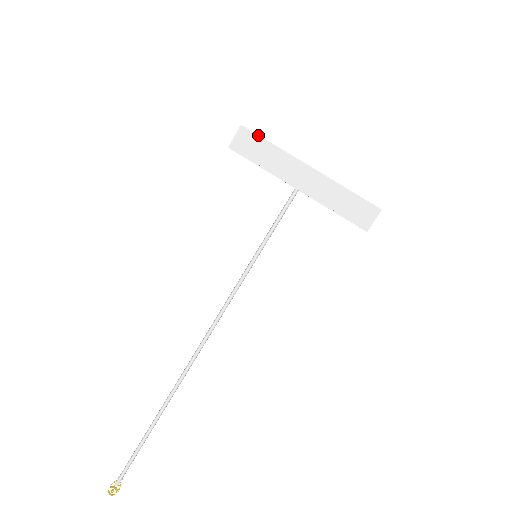
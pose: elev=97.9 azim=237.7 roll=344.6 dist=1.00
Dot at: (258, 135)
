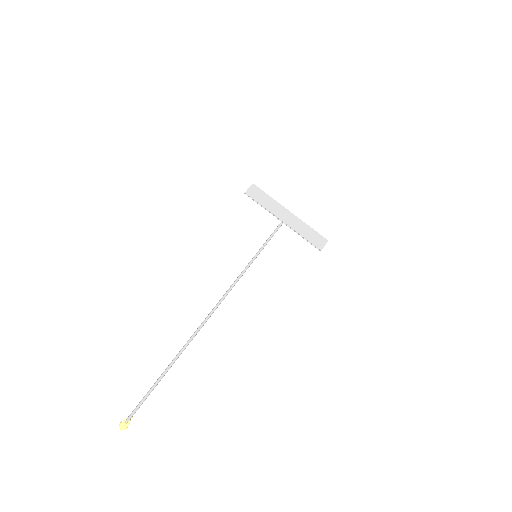
Dot at: (262, 190)
